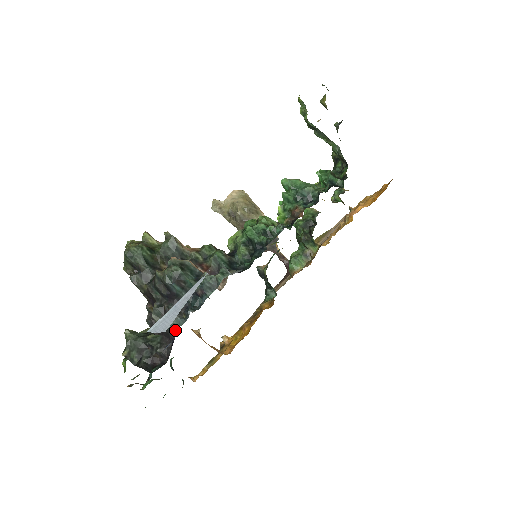
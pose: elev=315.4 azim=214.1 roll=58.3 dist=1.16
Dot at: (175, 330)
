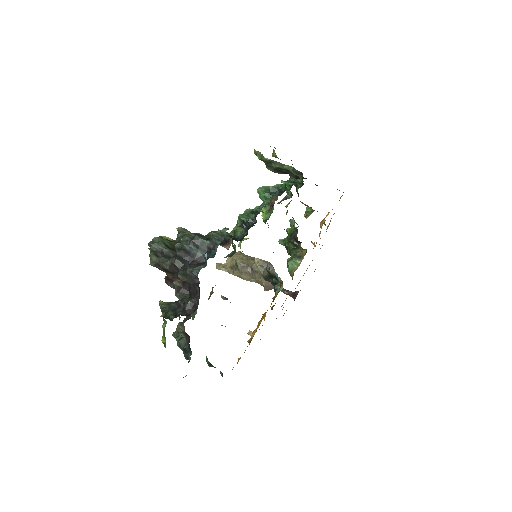
Dot at: (198, 271)
